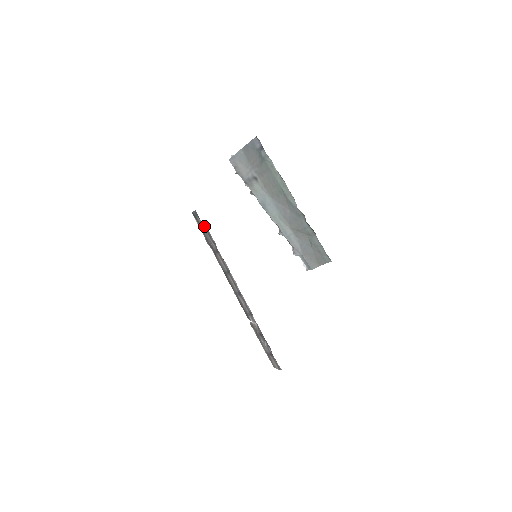
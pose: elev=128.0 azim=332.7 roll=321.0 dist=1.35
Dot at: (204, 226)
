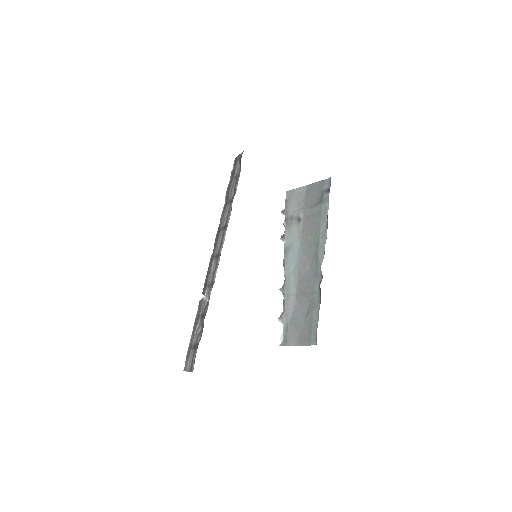
Dot at: (238, 172)
